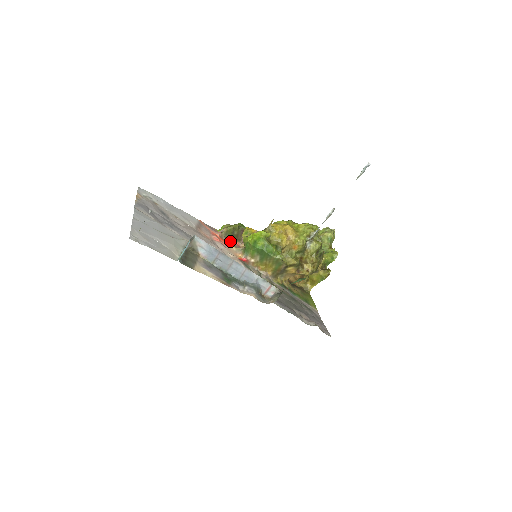
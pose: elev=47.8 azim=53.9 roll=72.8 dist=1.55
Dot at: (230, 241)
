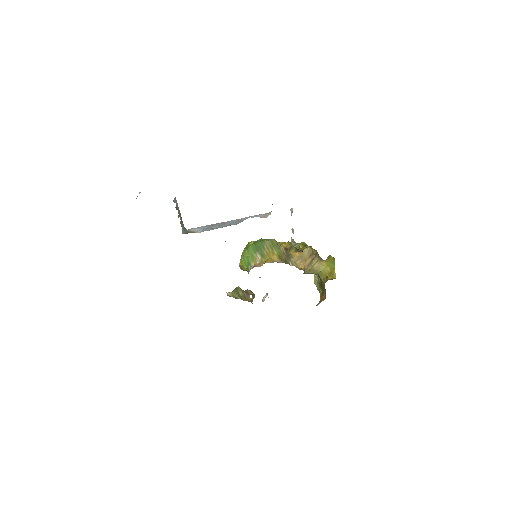
Dot at: occluded
